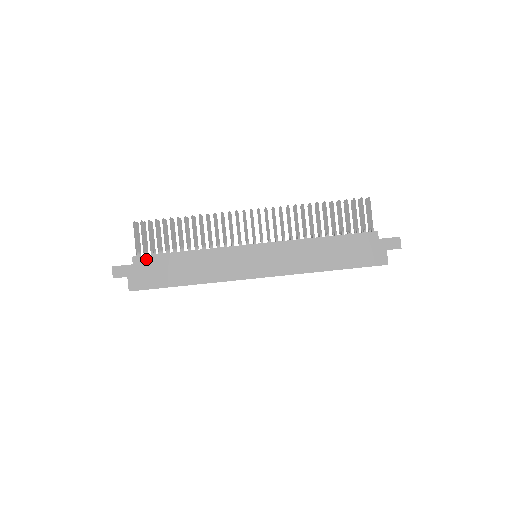
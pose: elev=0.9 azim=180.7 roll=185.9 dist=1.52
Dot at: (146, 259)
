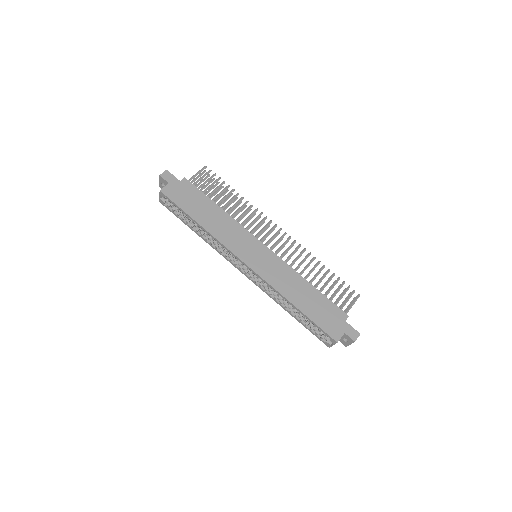
Dot at: (191, 186)
